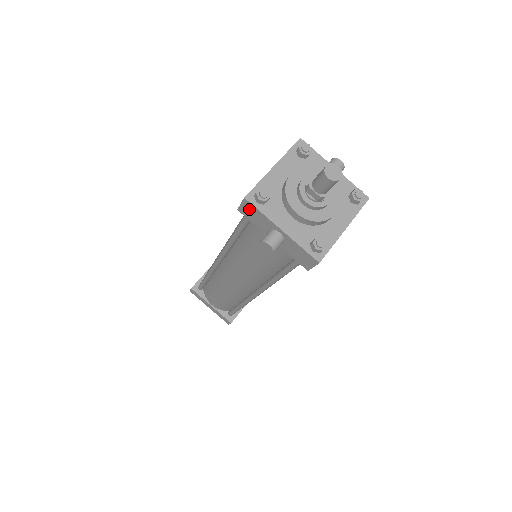
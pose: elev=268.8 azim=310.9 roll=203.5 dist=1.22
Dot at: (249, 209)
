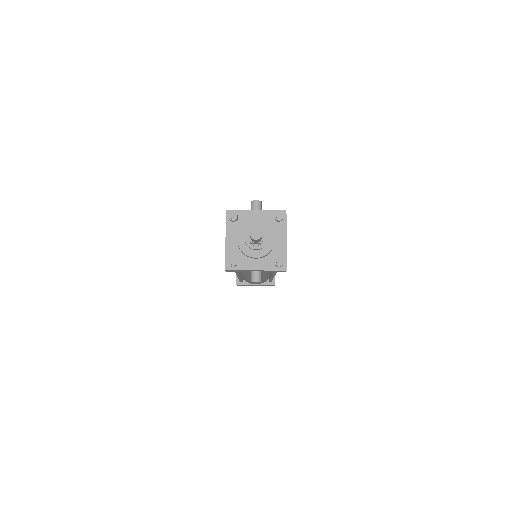
Dot at: (232, 271)
